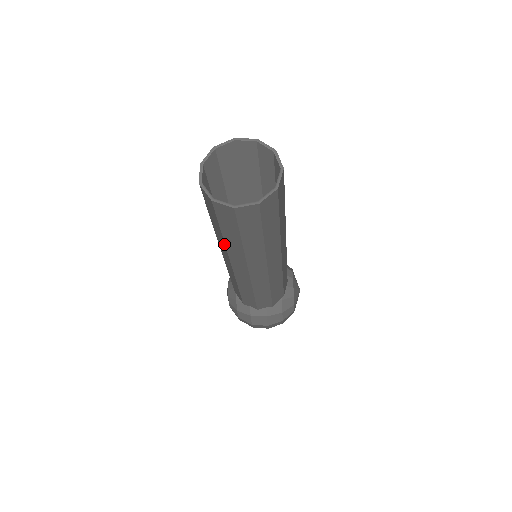
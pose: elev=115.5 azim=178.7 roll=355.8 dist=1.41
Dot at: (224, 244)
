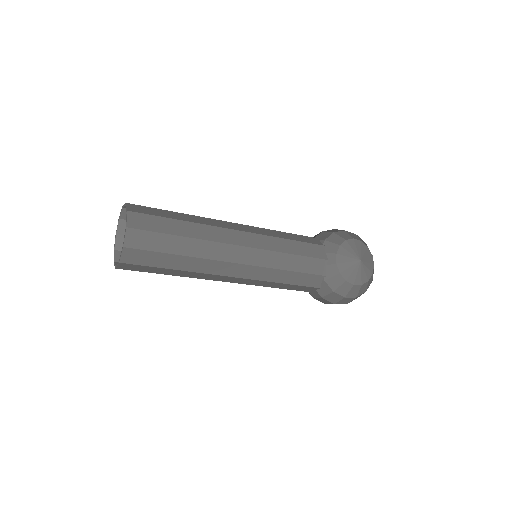
Dot at: occluded
